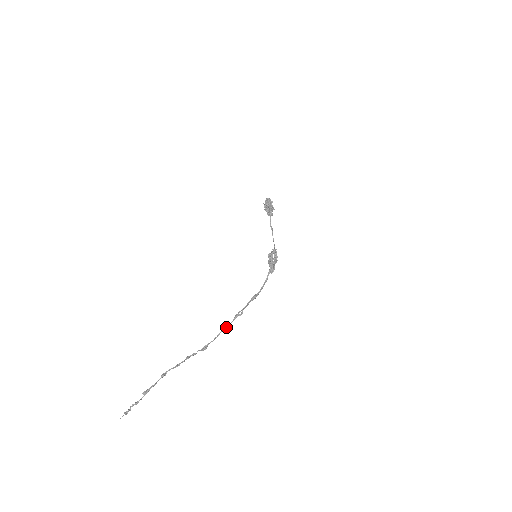
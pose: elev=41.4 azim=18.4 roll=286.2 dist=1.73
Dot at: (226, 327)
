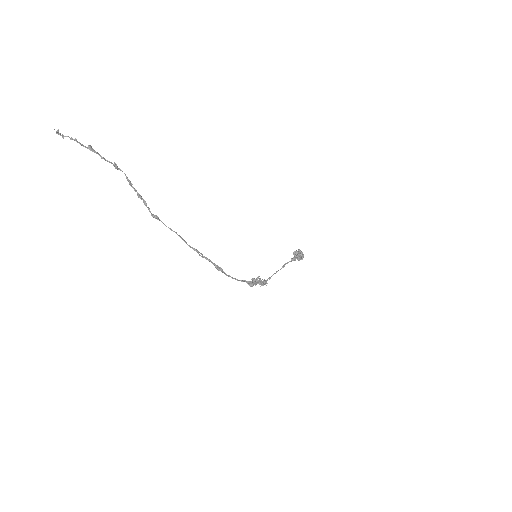
Dot at: occluded
